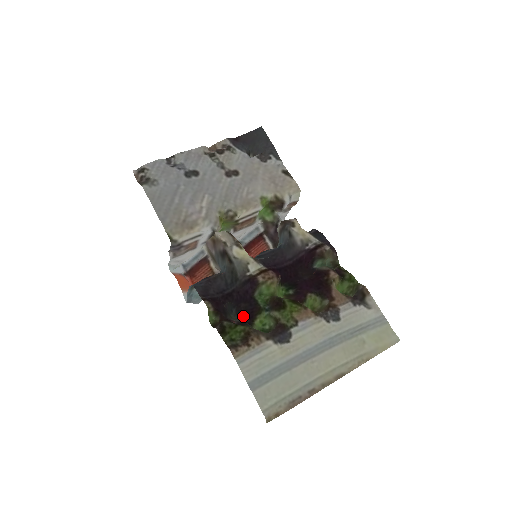
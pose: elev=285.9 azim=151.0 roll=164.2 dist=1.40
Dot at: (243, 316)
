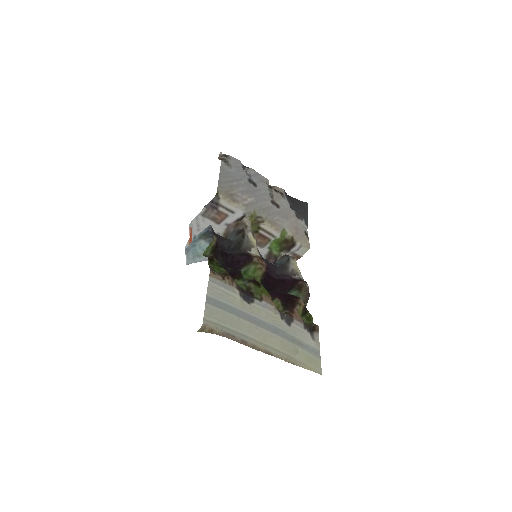
Dot at: occluded
